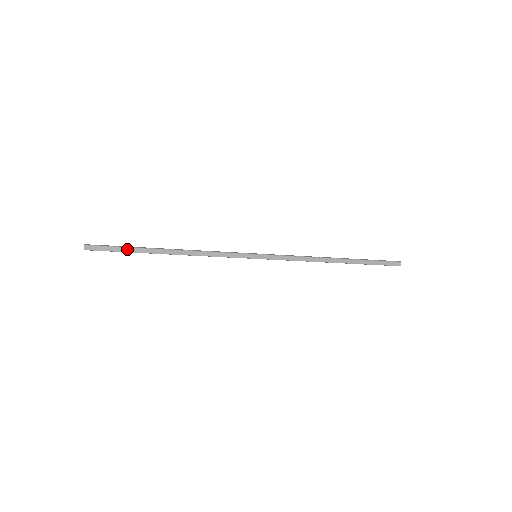
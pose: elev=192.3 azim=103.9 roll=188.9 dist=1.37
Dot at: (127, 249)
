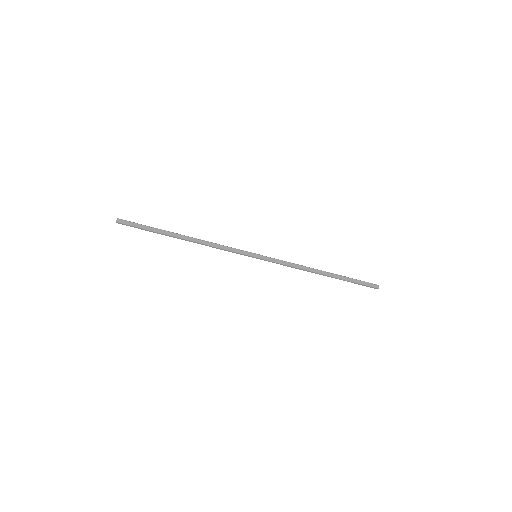
Dot at: (151, 228)
